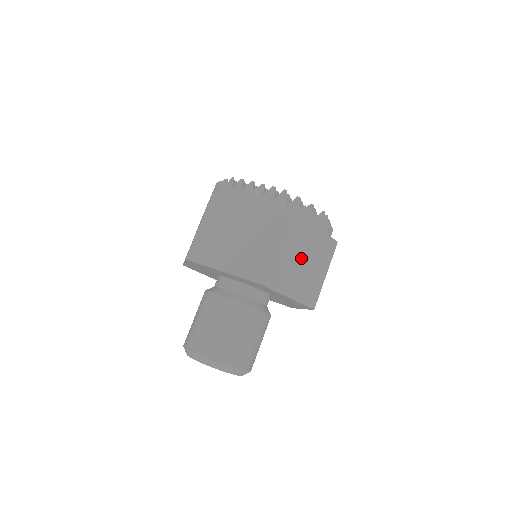
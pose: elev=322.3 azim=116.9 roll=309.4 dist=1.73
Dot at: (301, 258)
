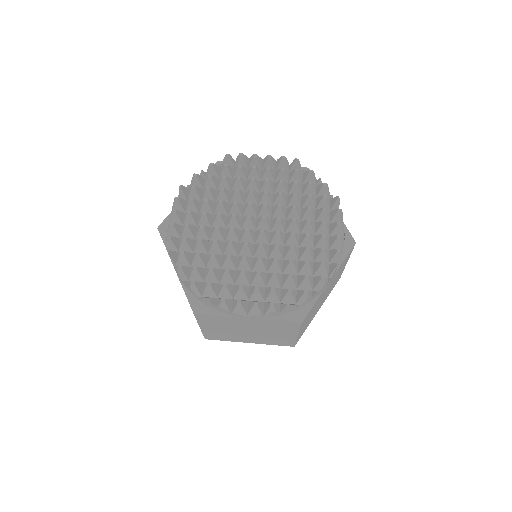
Dot at: (322, 298)
